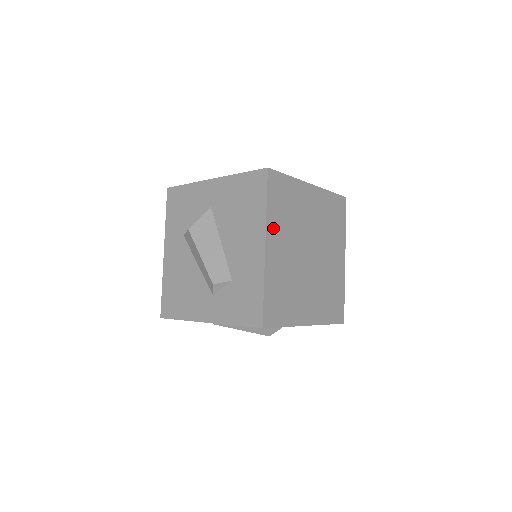
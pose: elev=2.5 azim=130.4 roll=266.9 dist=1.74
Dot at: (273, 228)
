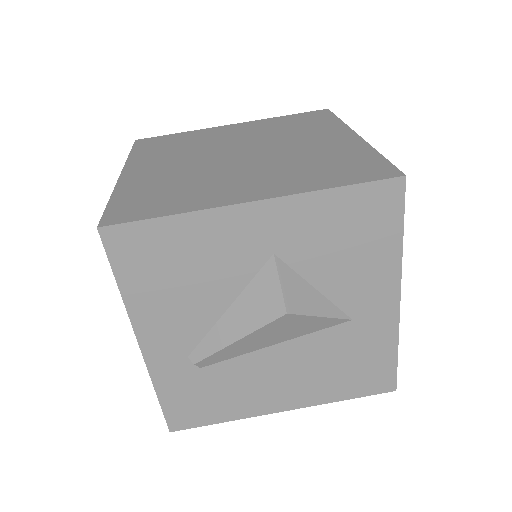
Dot at: (142, 161)
